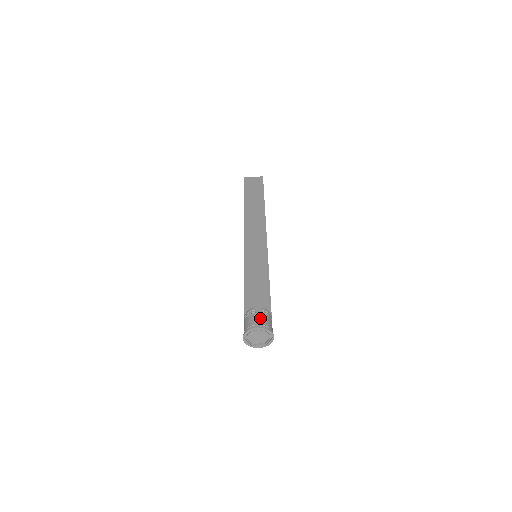
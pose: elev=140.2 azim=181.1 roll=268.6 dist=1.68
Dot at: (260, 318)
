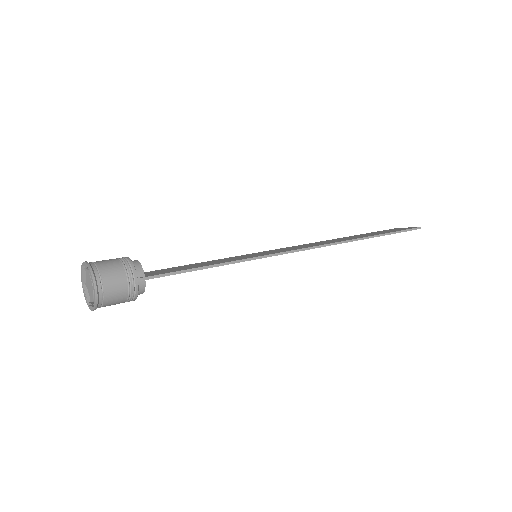
Dot at: (107, 260)
